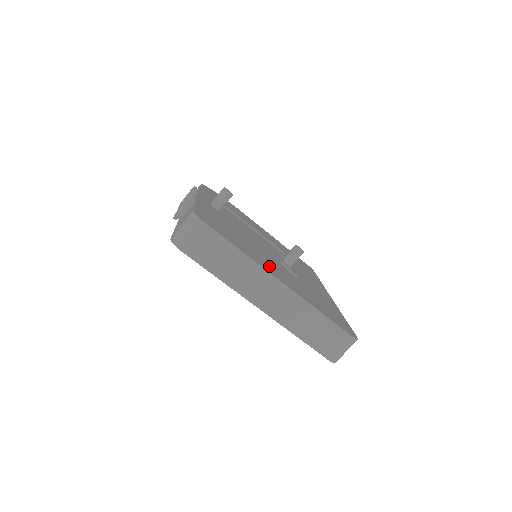
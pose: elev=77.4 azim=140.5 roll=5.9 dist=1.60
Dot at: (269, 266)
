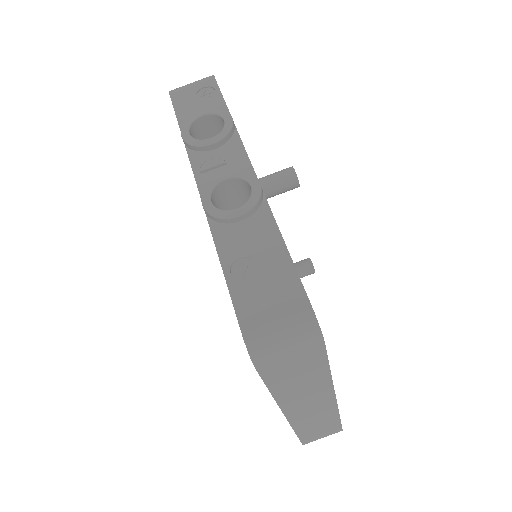
Dot at: occluded
